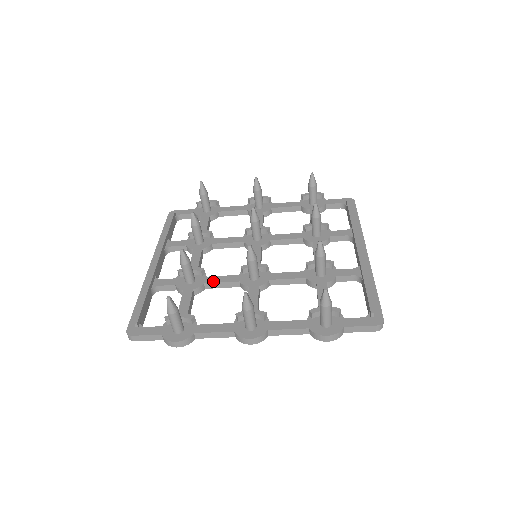
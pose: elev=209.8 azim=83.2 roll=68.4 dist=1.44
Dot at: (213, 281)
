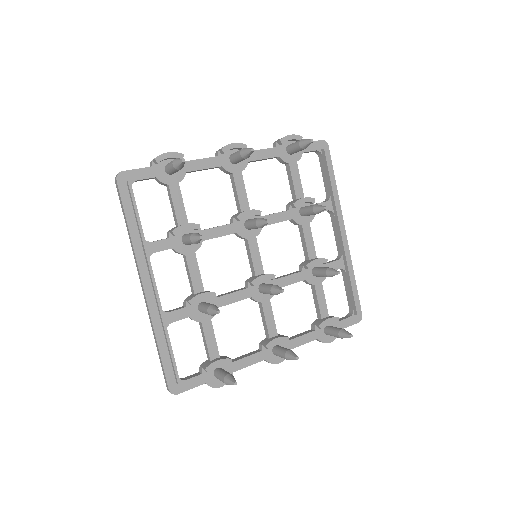
Dot at: (226, 303)
